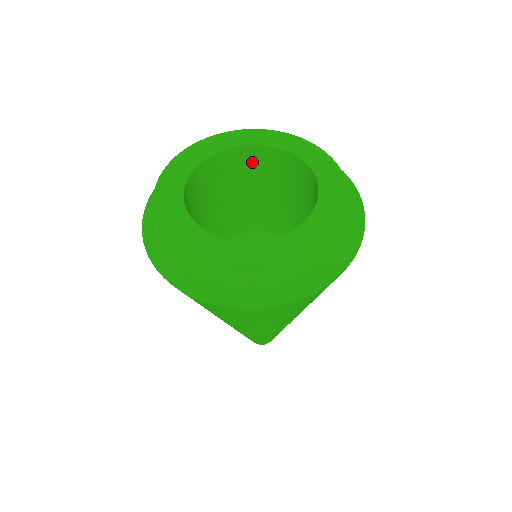
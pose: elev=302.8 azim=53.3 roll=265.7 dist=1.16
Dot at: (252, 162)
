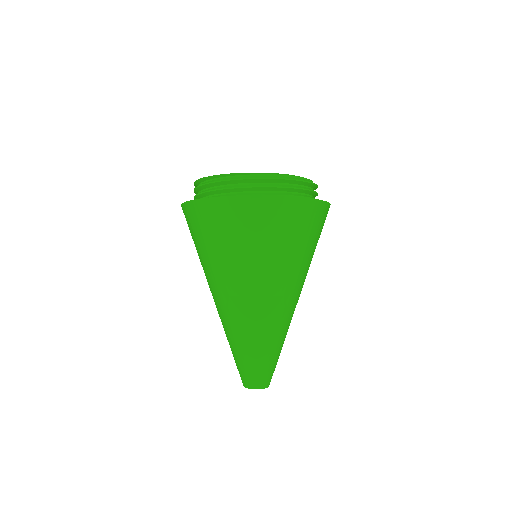
Dot at: occluded
